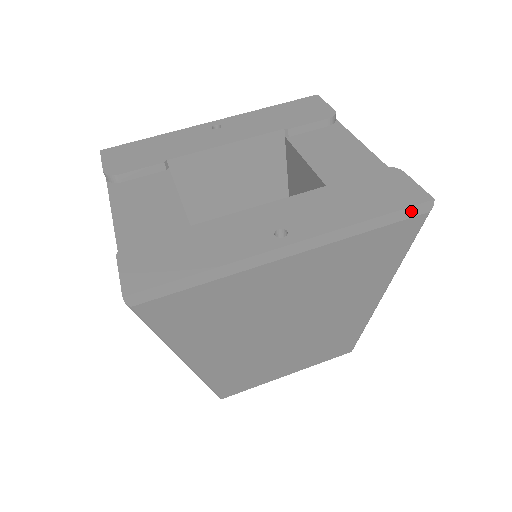
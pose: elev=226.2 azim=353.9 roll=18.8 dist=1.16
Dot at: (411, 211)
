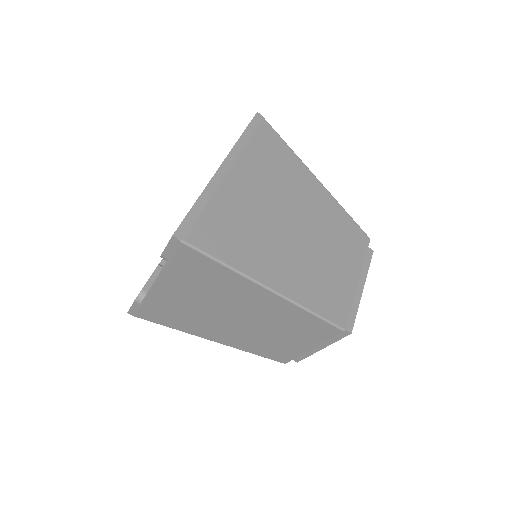
Dot at: (255, 122)
